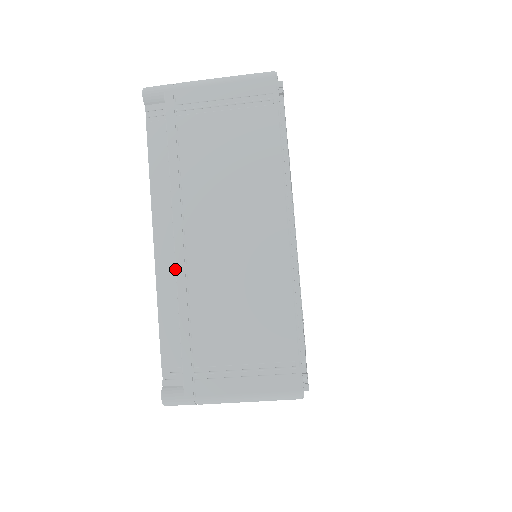
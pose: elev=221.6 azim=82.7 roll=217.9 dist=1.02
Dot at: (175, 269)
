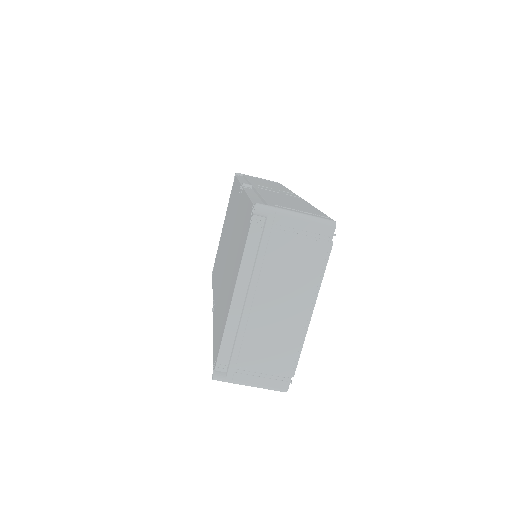
Dot at: (241, 314)
